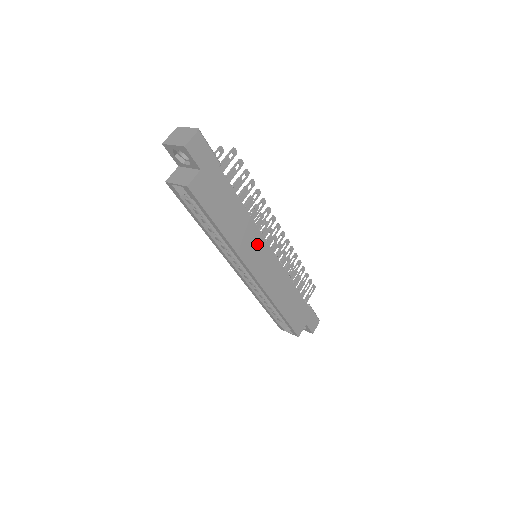
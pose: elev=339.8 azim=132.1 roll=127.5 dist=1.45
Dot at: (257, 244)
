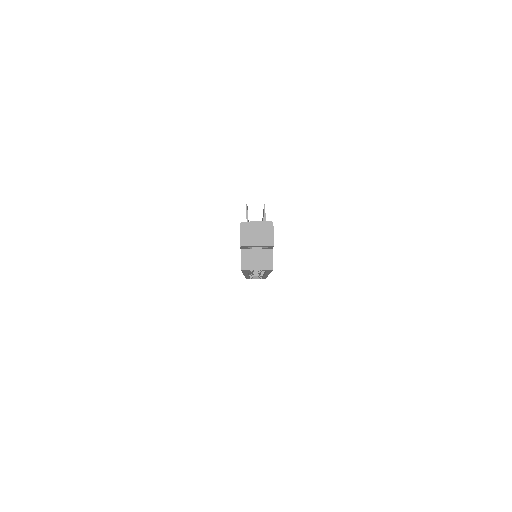
Dot at: occluded
